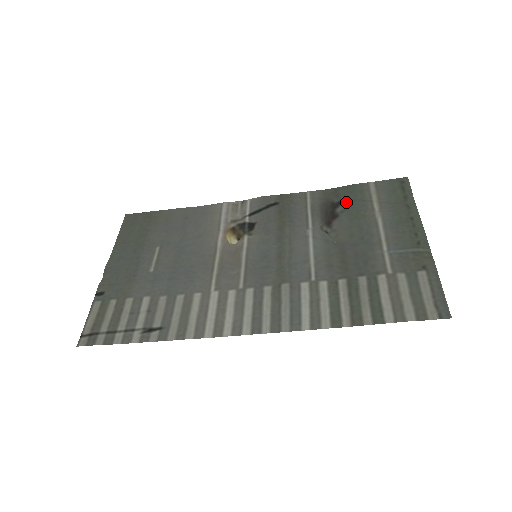
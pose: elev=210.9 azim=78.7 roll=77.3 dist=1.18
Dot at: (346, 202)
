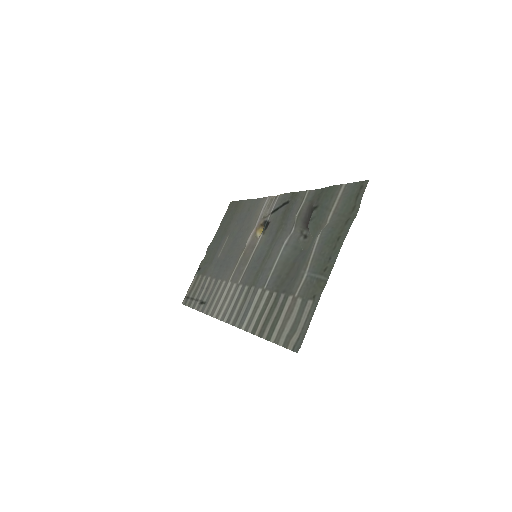
Dot at: (316, 209)
